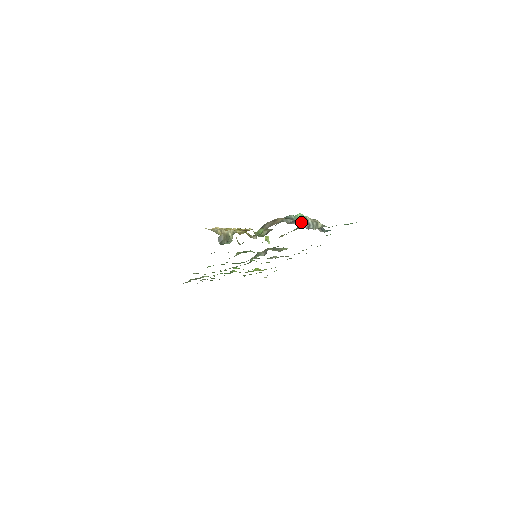
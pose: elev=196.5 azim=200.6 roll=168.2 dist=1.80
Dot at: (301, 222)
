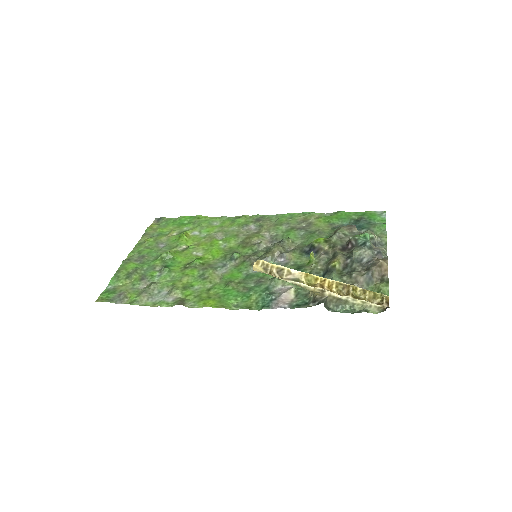
Dot at: (382, 250)
